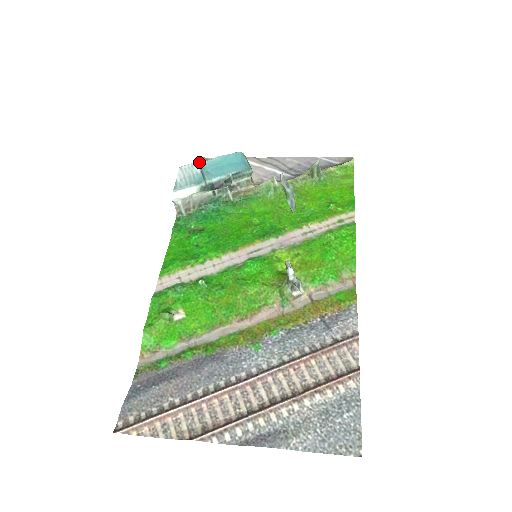
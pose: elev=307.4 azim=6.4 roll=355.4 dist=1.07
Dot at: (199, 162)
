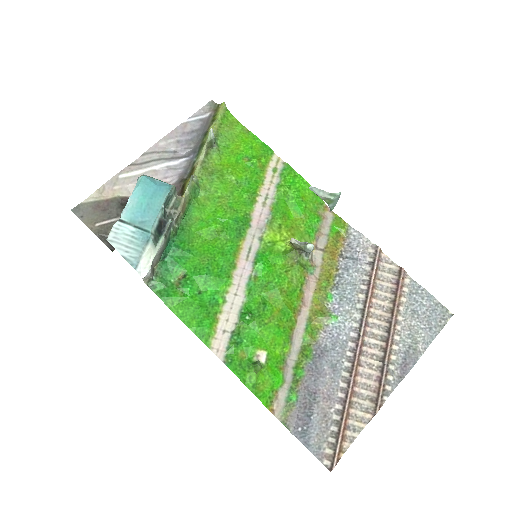
Dot at: (119, 219)
